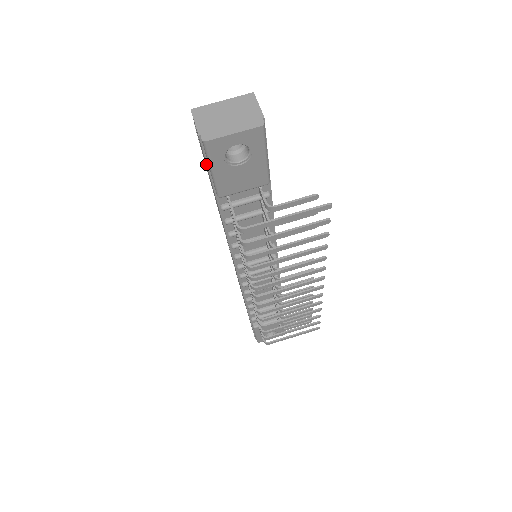
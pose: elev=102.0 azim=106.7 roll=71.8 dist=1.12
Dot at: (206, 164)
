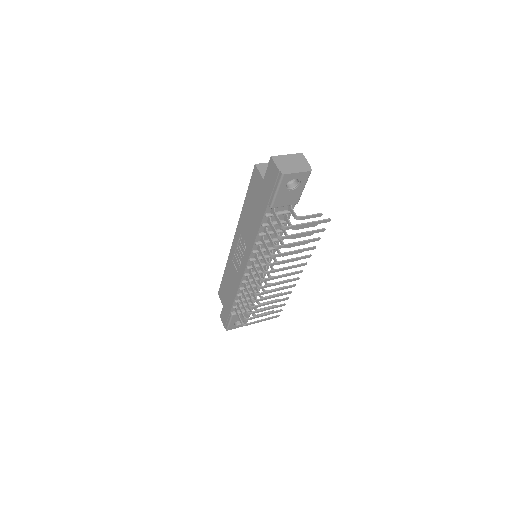
Dot at: (273, 187)
